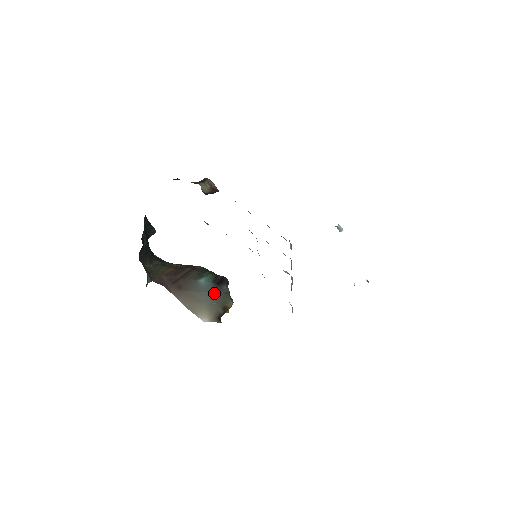
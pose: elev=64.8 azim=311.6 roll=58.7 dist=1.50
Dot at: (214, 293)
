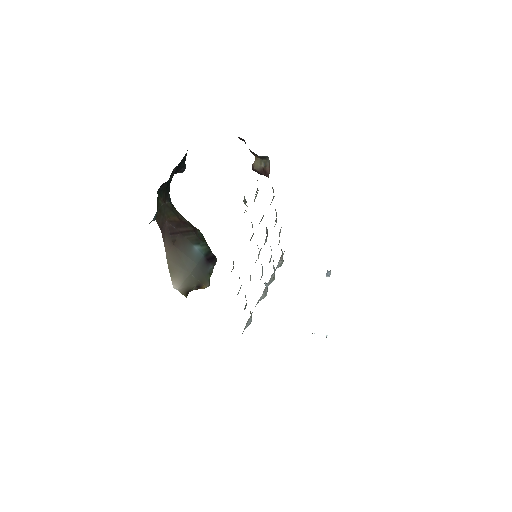
Dot at: (200, 267)
